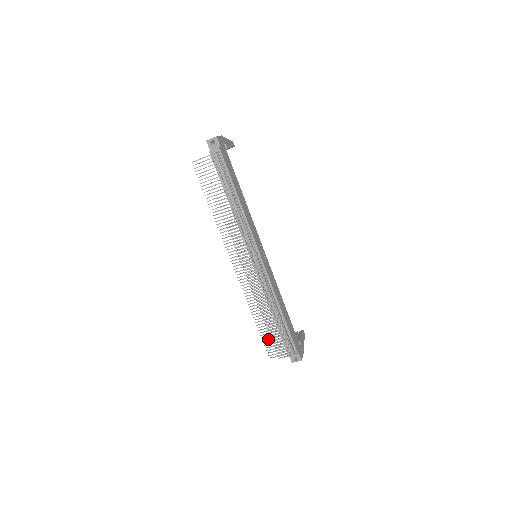
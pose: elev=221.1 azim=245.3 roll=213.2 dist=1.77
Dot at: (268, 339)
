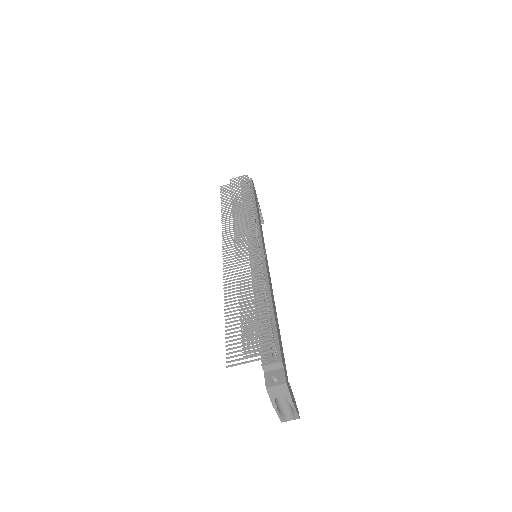
Dot at: (236, 335)
